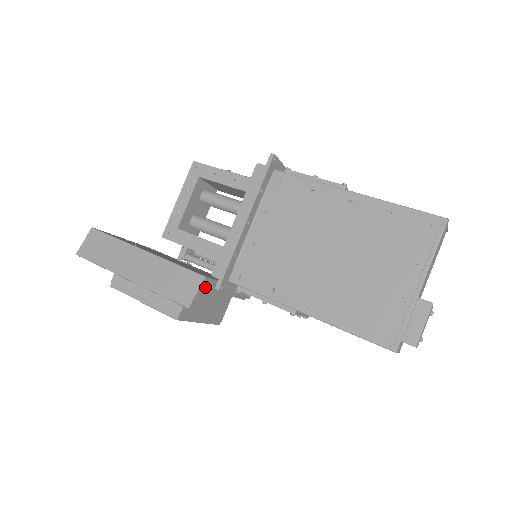
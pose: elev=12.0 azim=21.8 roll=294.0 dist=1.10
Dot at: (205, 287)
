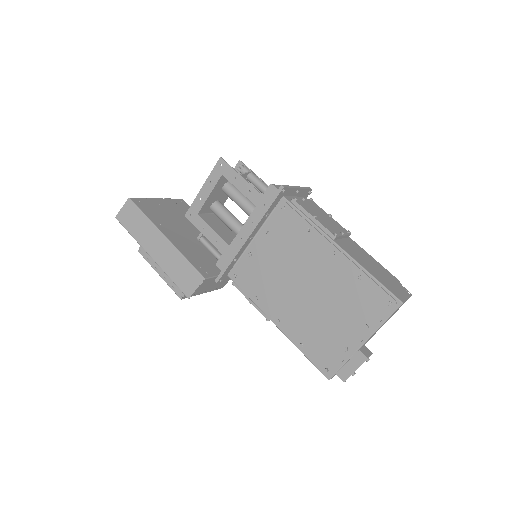
Dot at: (204, 284)
